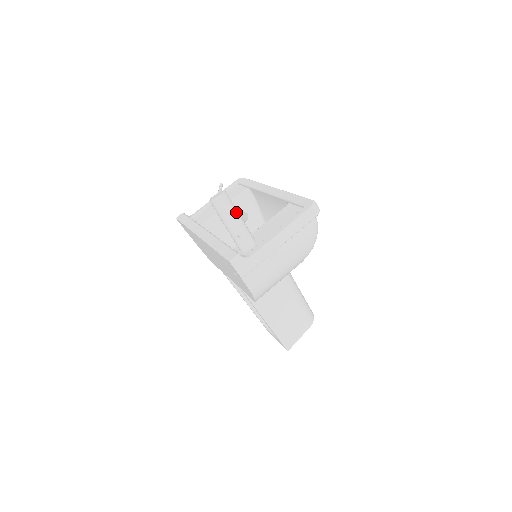
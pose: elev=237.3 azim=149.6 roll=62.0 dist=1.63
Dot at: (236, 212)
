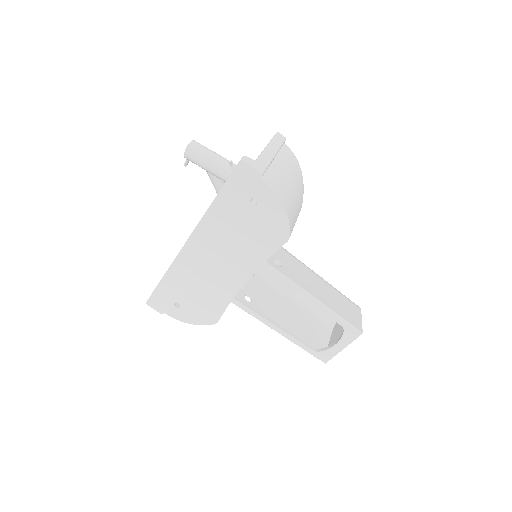
Dot at: (215, 153)
